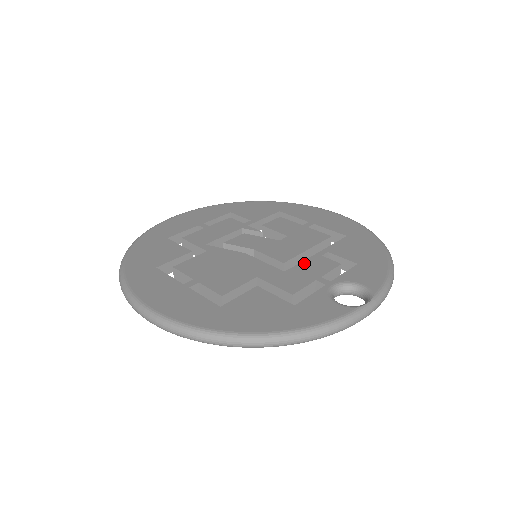
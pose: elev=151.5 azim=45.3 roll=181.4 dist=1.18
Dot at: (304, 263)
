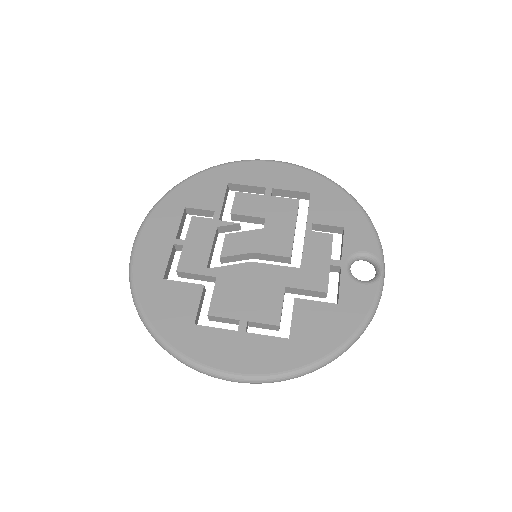
Dot at: (306, 249)
